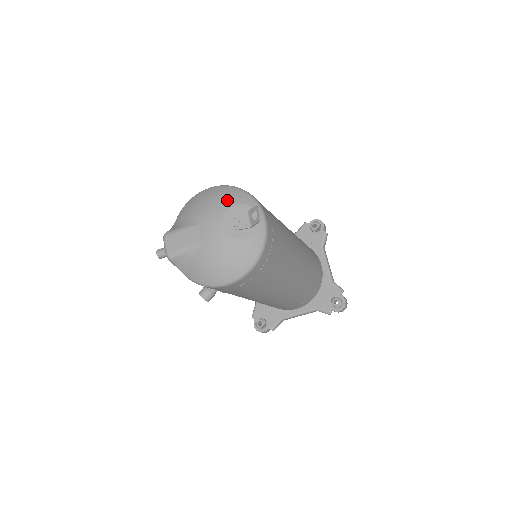
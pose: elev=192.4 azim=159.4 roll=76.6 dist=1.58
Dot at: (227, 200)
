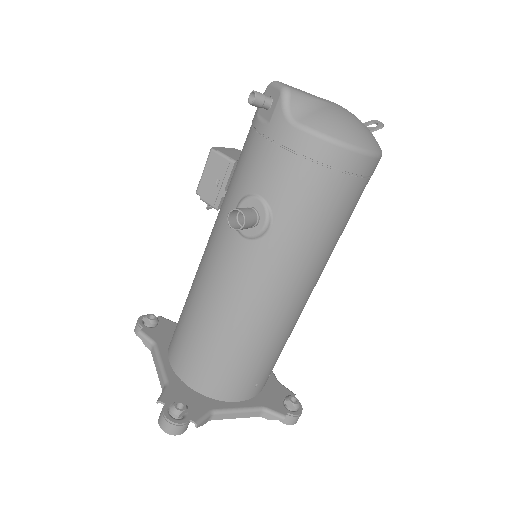
Dot at: occluded
